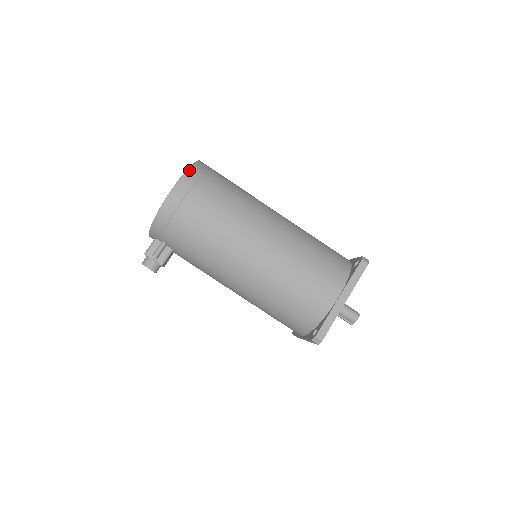
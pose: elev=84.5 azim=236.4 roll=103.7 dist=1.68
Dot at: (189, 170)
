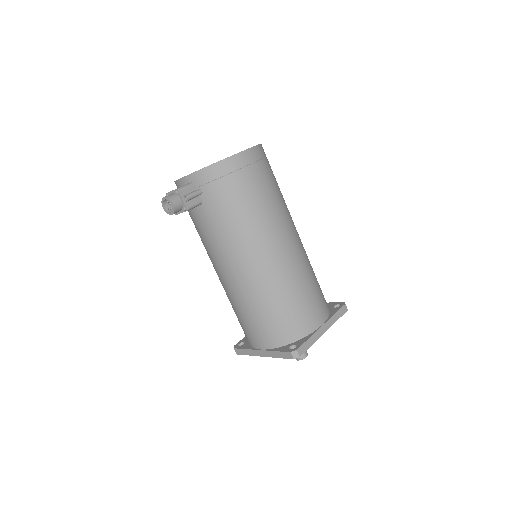
Dot at: (261, 146)
